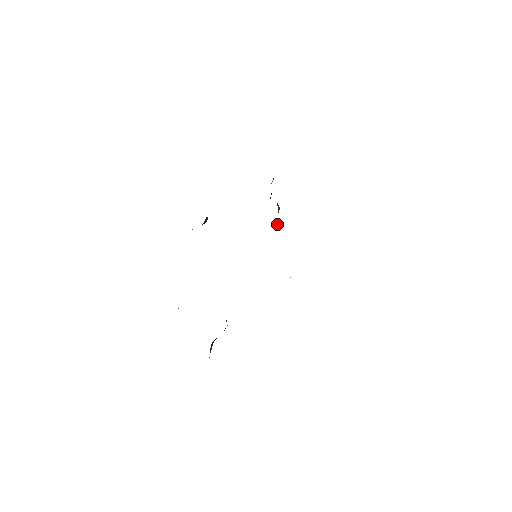
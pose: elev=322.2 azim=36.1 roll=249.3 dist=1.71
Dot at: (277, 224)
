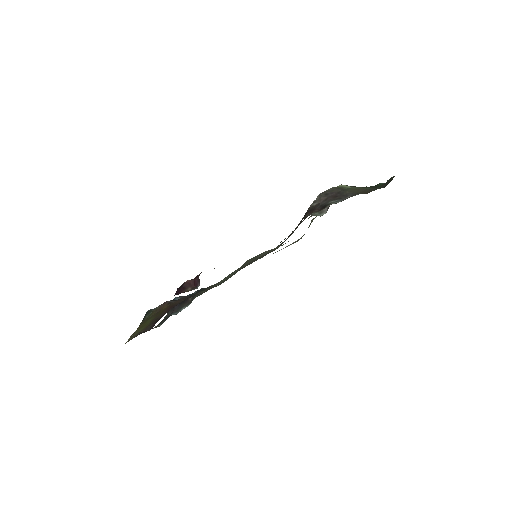
Dot at: occluded
